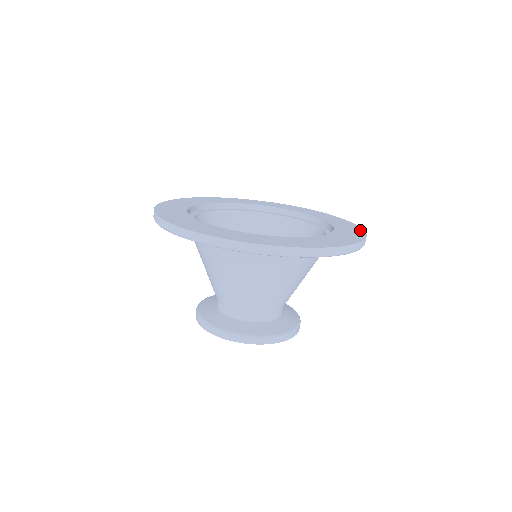
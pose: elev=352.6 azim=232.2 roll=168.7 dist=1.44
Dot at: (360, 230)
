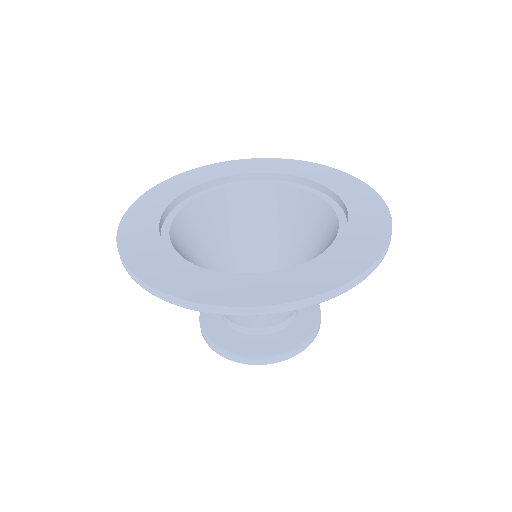
Dot at: (351, 178)
